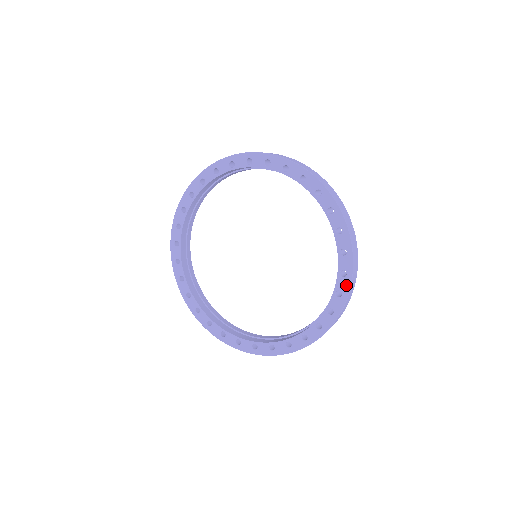
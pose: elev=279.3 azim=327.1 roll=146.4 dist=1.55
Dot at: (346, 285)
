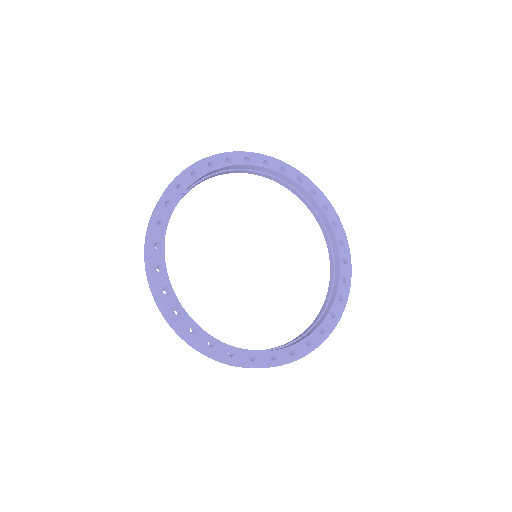
Dot at: (331, 326)
